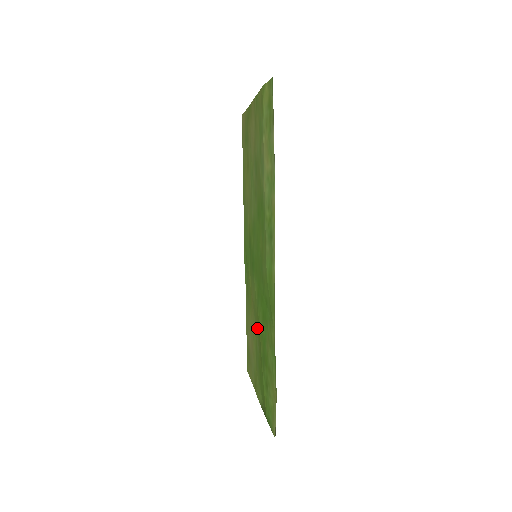
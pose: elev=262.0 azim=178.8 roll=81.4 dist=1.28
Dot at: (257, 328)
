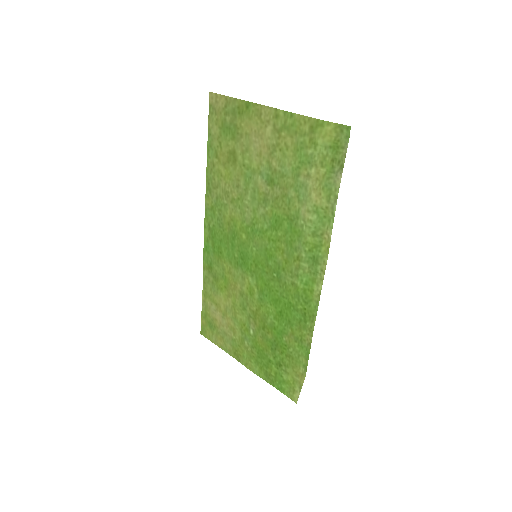
Dot at: (253, 316)
